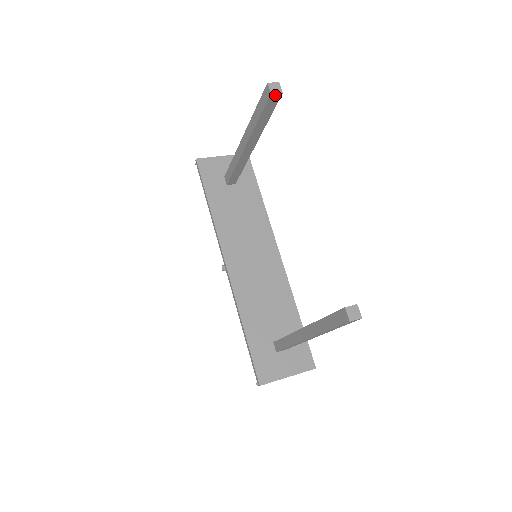
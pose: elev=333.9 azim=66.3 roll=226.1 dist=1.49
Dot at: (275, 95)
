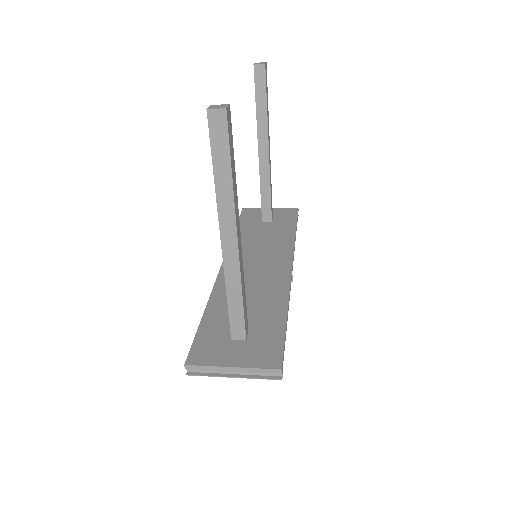
Dot at: (259, 67)
